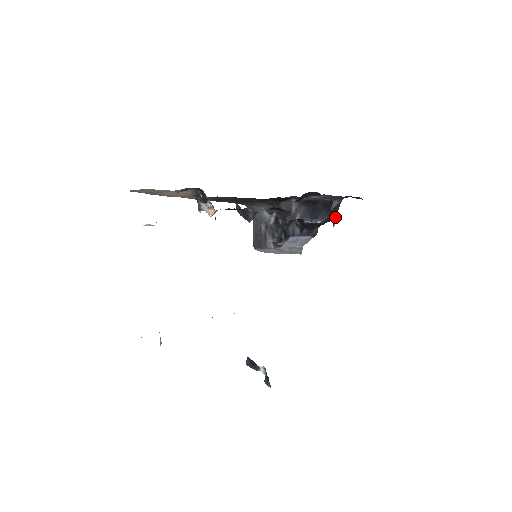
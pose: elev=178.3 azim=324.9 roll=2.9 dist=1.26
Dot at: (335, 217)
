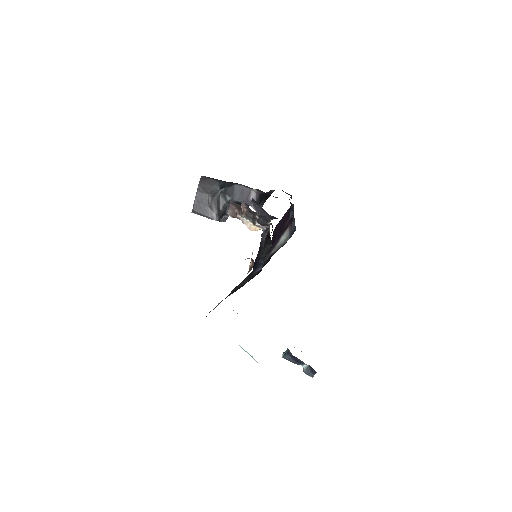
Dot at: occluded
